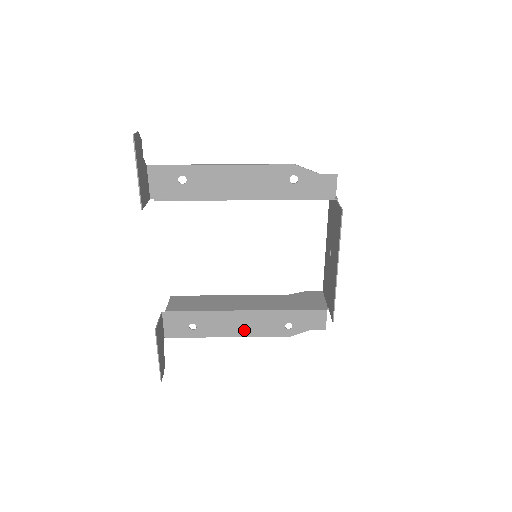
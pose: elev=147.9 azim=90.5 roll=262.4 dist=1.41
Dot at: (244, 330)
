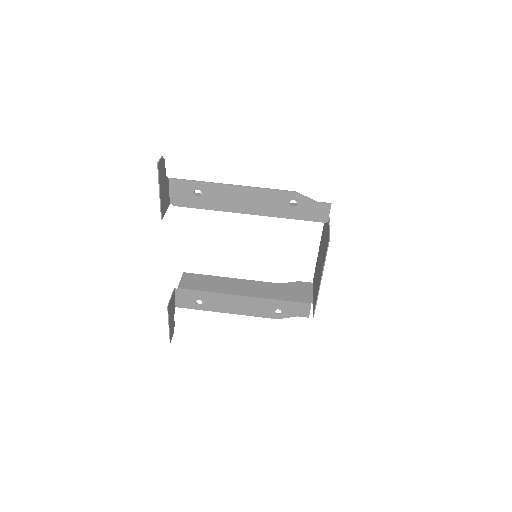
Dot at: (241, 310)
